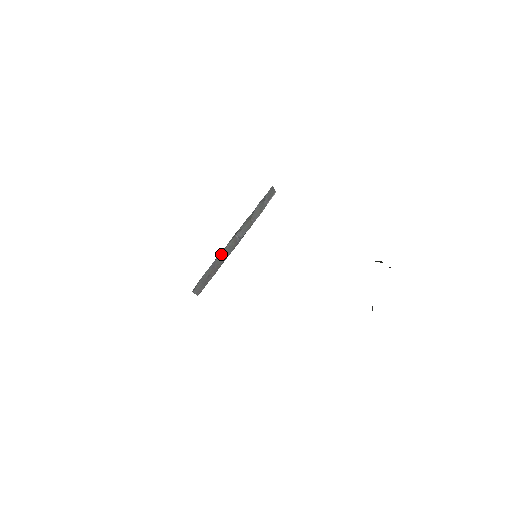
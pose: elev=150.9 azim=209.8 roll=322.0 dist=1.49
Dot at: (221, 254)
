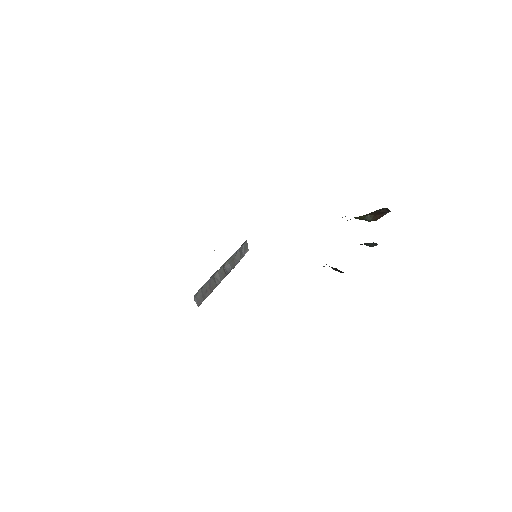
Dot at: (214, 278)
